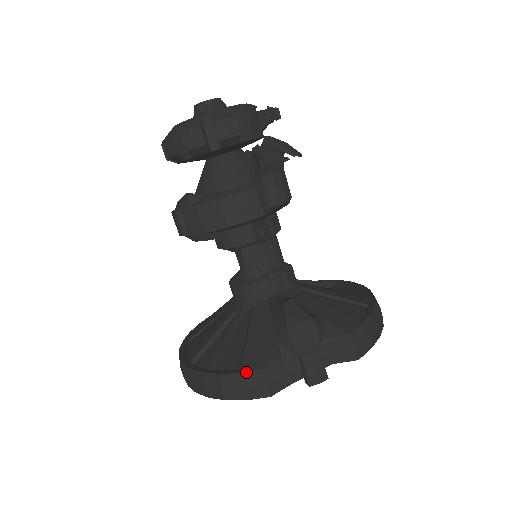
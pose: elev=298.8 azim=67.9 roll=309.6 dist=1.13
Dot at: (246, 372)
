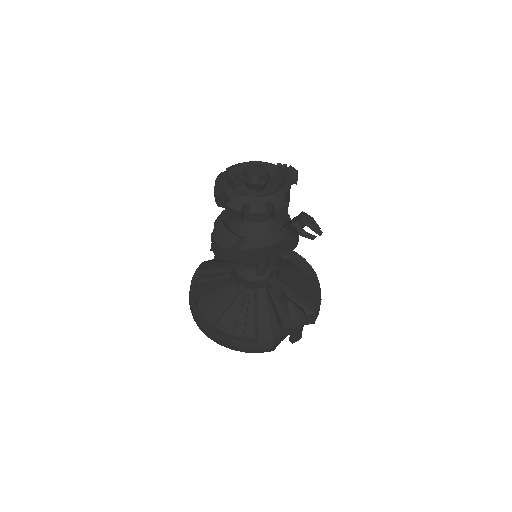
Dot at: (263, 342)
